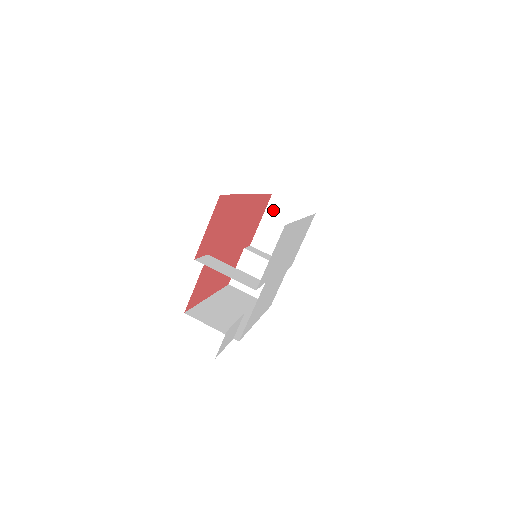
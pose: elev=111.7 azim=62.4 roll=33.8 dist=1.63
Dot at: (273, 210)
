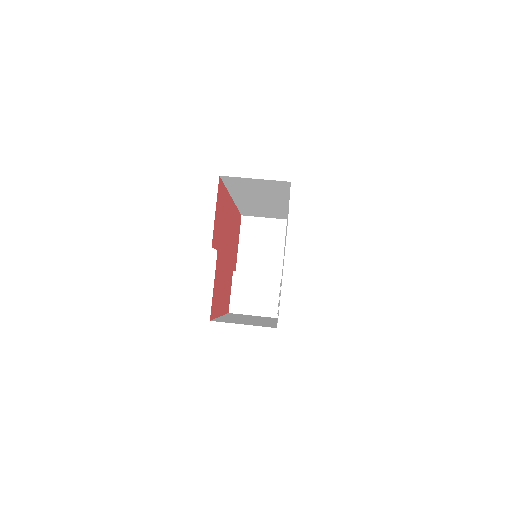
Dot at: (247, 230)
